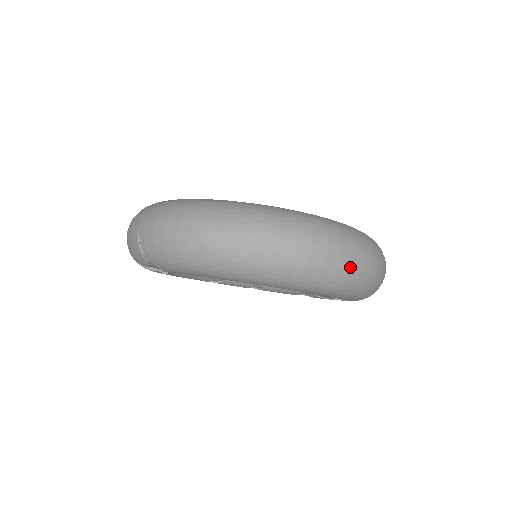
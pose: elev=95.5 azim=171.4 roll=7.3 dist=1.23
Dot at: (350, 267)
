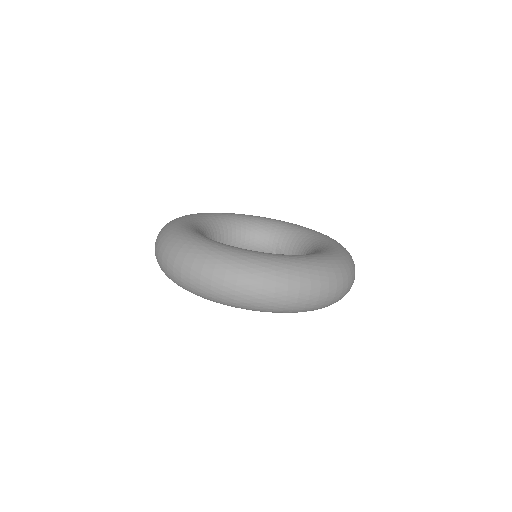
Dot at: (259, 299)
